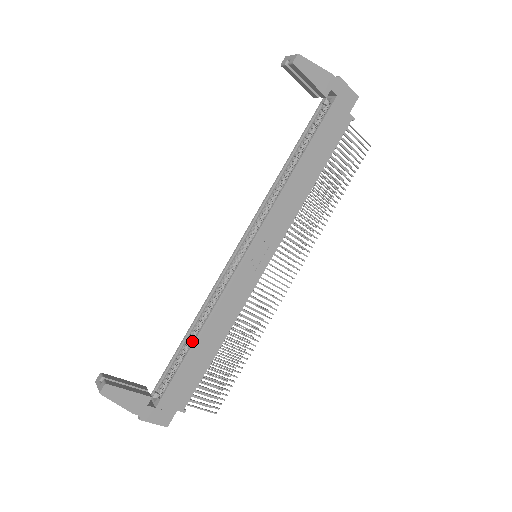
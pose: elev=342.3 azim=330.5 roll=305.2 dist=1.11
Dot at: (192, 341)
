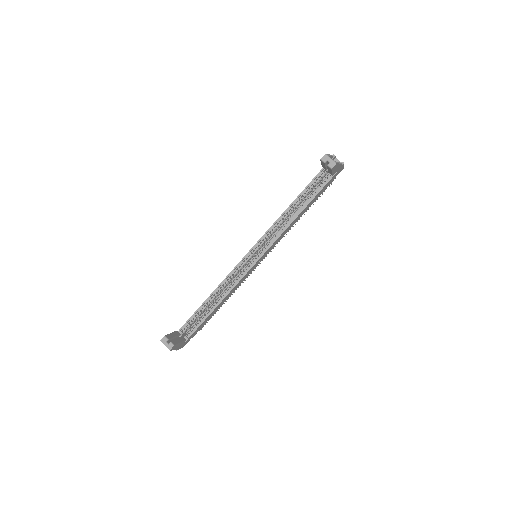
Dot at: occluded
